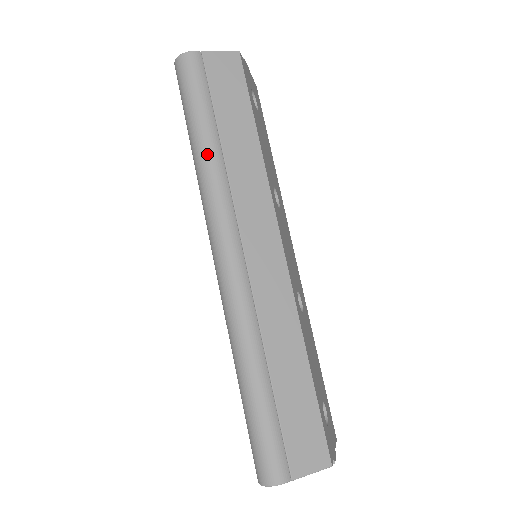
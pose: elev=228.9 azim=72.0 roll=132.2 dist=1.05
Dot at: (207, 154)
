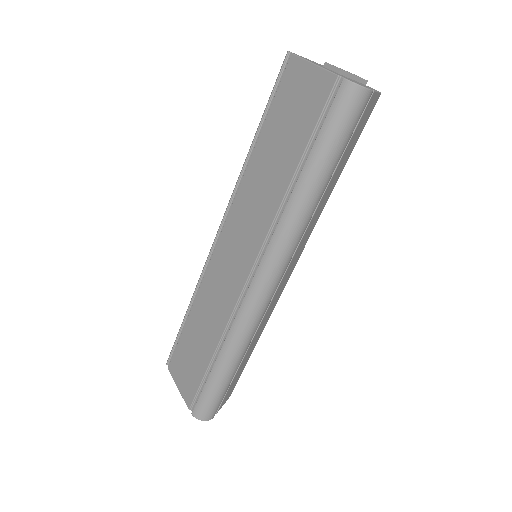
Dot at: (314, 203)
